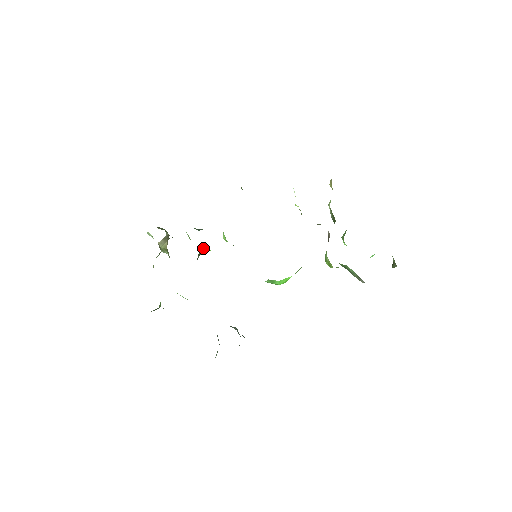
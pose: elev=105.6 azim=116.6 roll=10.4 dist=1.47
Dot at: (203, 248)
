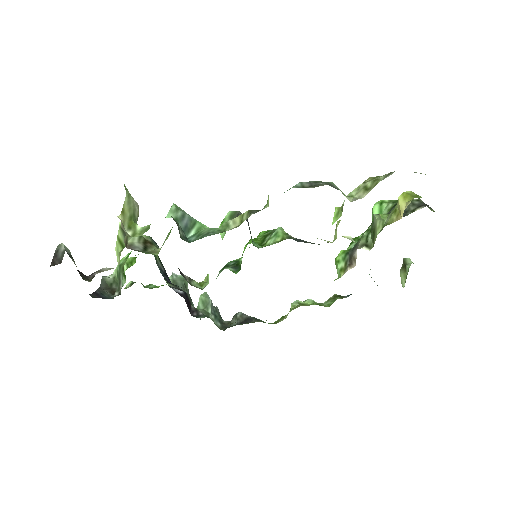
Dot at: occluded
